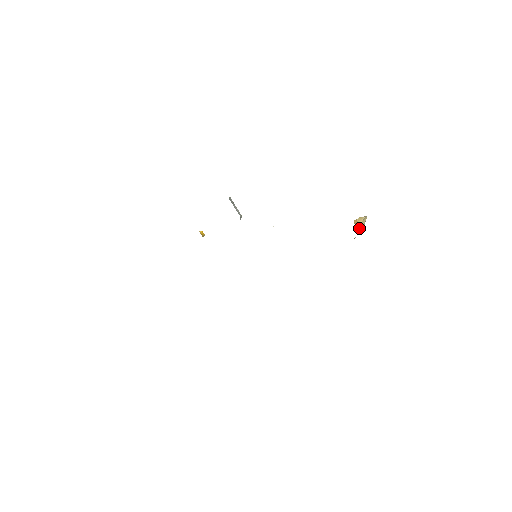
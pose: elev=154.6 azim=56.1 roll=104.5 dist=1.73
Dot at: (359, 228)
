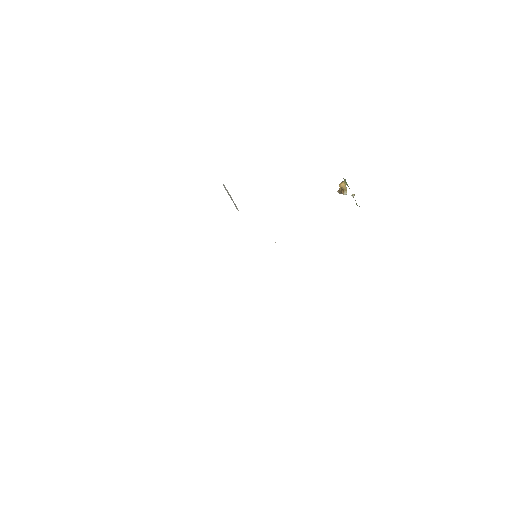
Dot at: (345, 191)
